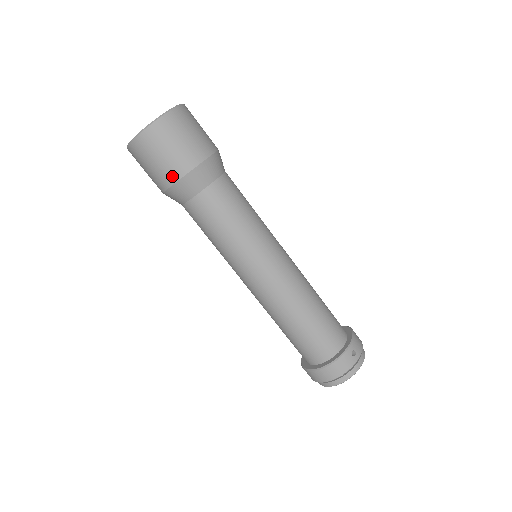
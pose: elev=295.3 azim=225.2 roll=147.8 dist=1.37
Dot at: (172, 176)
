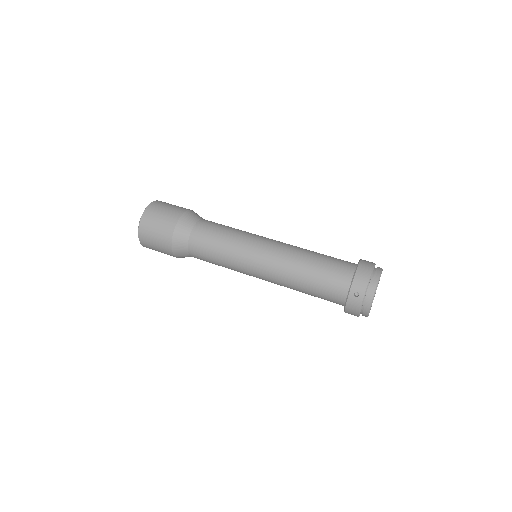
Dot at: (171, 255)
